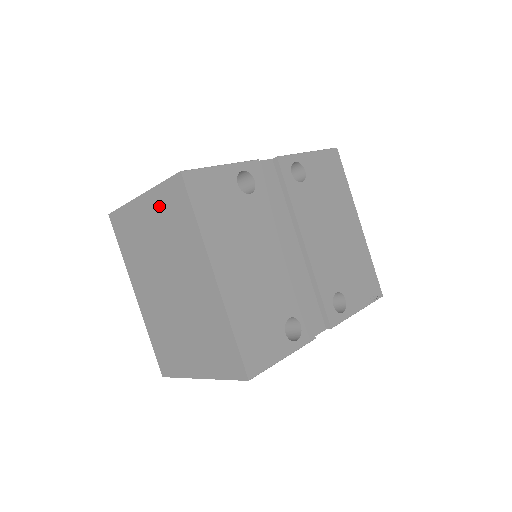
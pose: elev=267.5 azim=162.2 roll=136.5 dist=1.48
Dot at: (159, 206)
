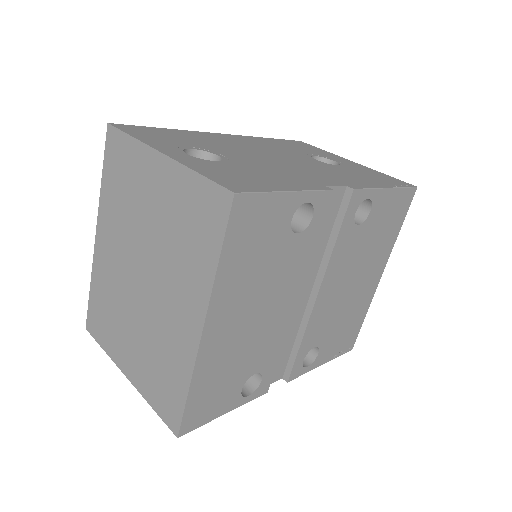
Dot at: (180, 193)
